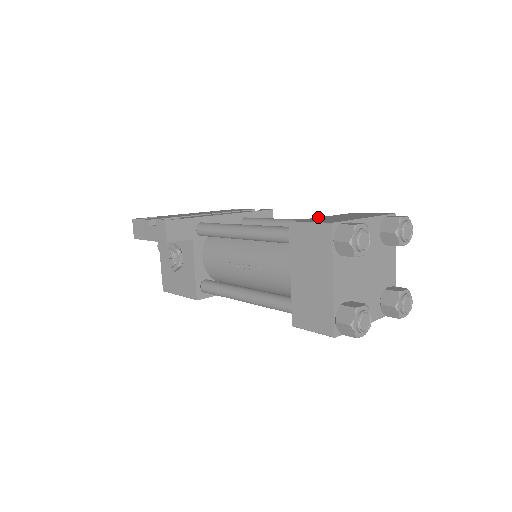
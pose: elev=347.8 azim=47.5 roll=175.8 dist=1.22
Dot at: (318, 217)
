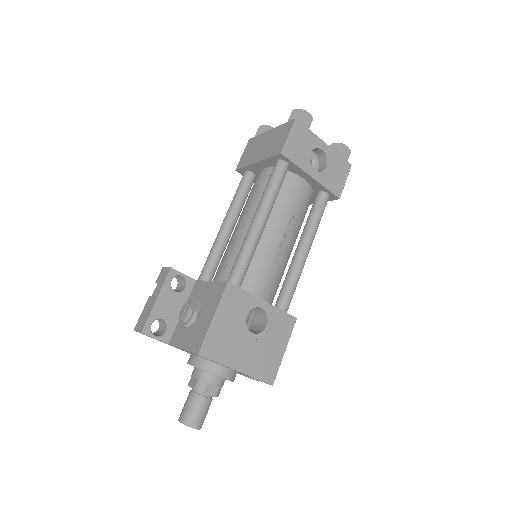
Dot at: occluded
